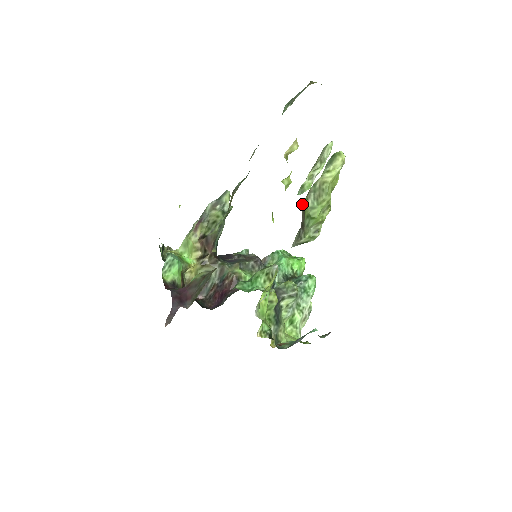
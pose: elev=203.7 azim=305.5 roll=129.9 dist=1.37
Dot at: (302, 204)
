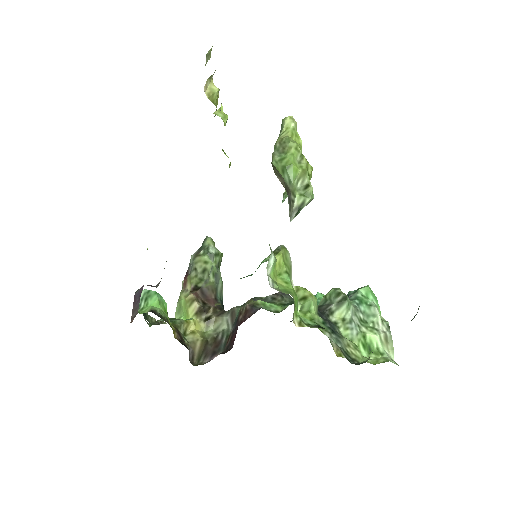
Dot at: occluded
